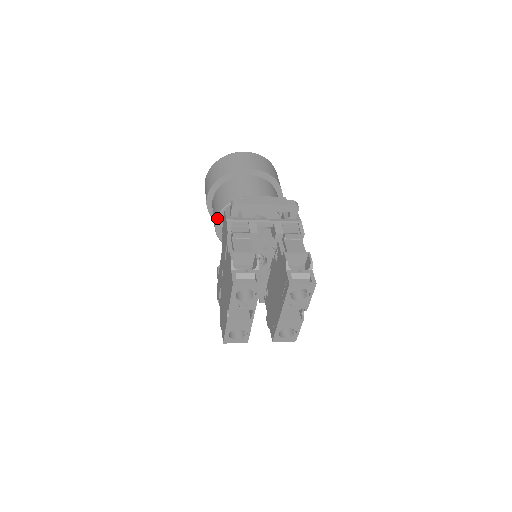
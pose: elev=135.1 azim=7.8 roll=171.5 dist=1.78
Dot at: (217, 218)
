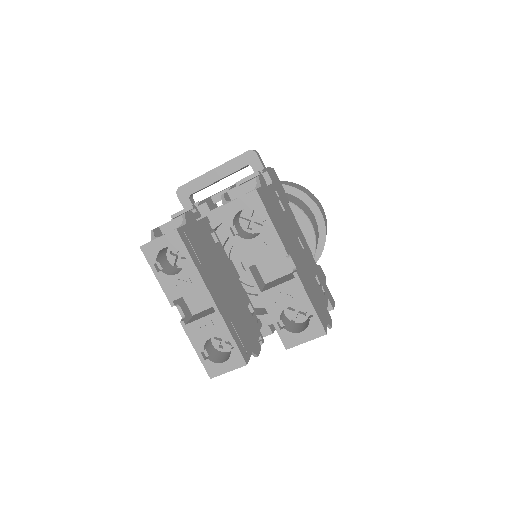
Dot at: occluded
